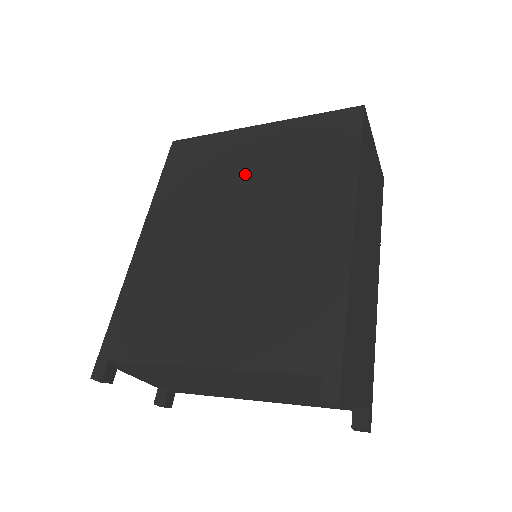
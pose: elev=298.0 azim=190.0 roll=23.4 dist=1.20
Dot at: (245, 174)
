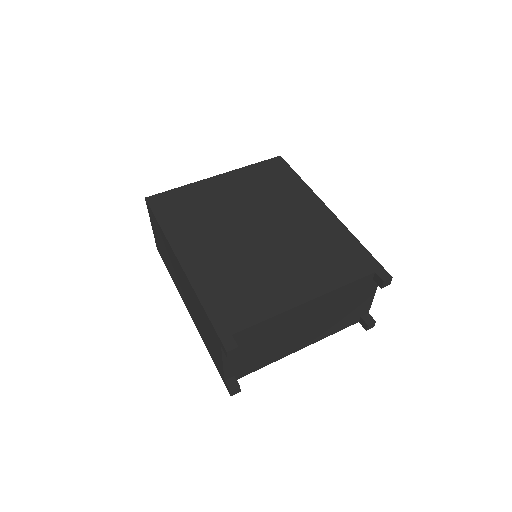
Dot at: (233, 202)
